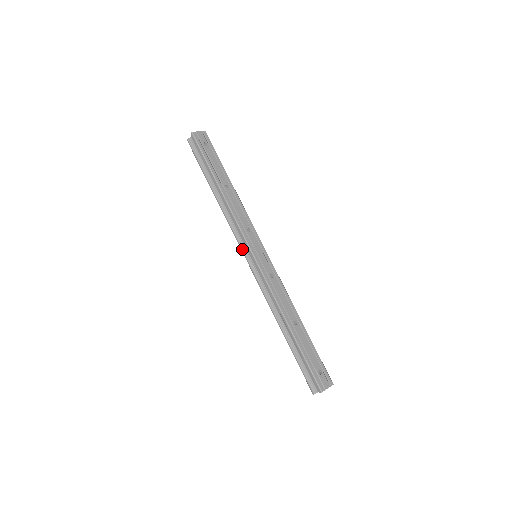
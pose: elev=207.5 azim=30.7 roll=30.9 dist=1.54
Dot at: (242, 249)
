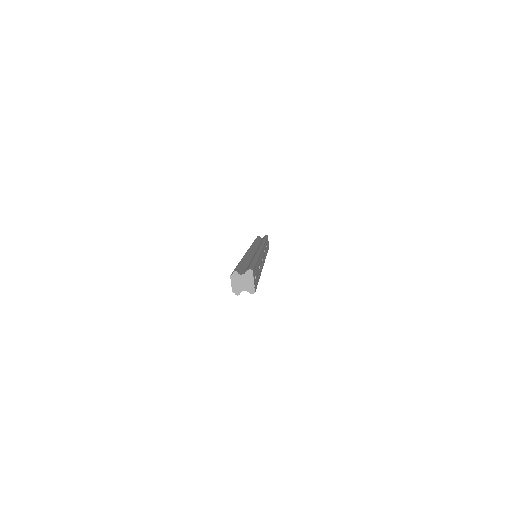
Dot at: (252, 247)
